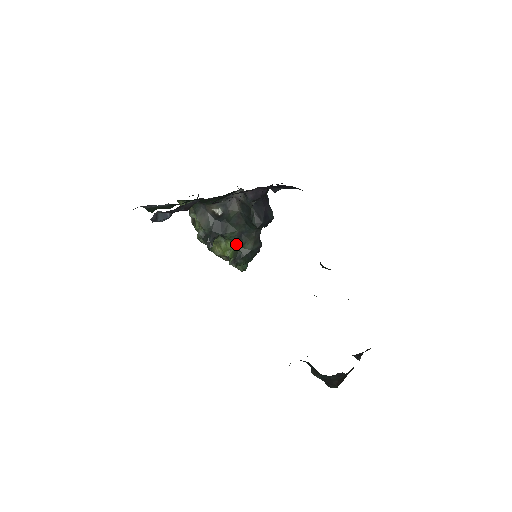
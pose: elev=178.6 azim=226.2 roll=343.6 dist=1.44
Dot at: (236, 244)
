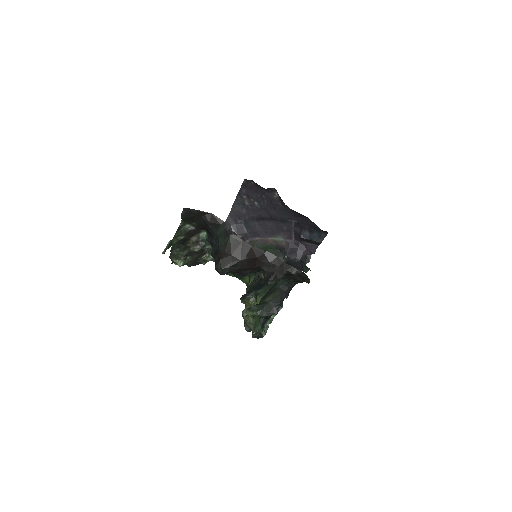
Dot at: (261, 299)
